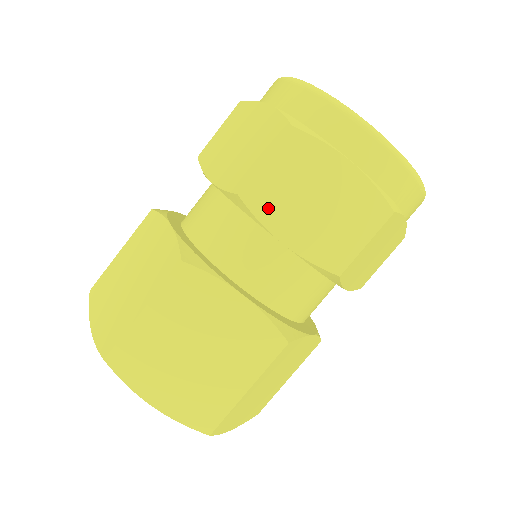
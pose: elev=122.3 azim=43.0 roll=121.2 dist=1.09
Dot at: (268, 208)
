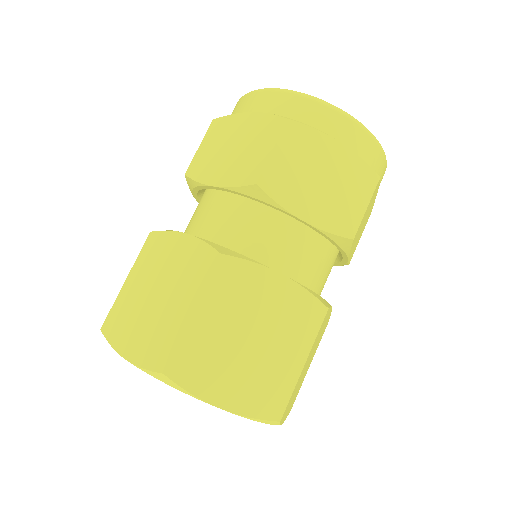
Dot at: (203, 171)
